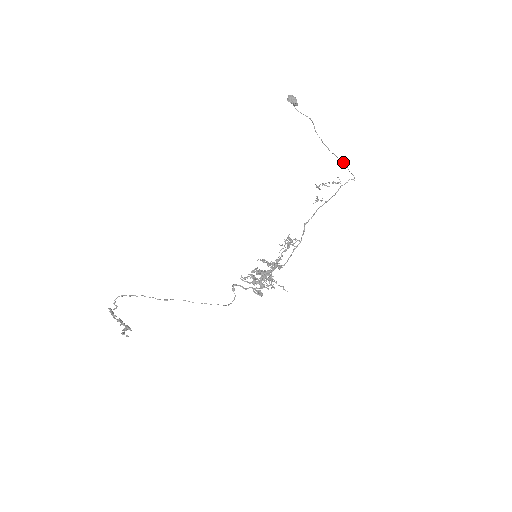
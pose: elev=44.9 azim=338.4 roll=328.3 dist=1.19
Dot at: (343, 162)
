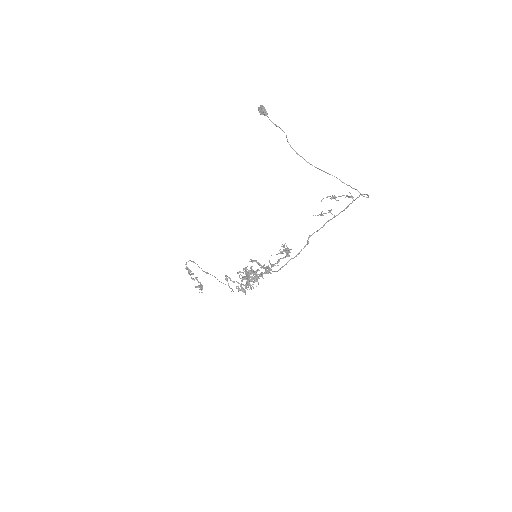
Dot at: (332, 175)
